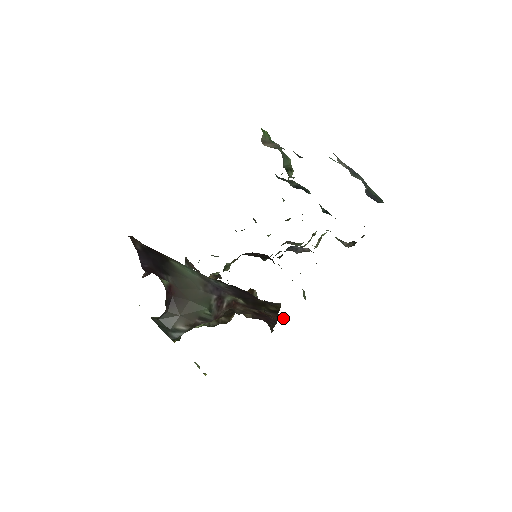
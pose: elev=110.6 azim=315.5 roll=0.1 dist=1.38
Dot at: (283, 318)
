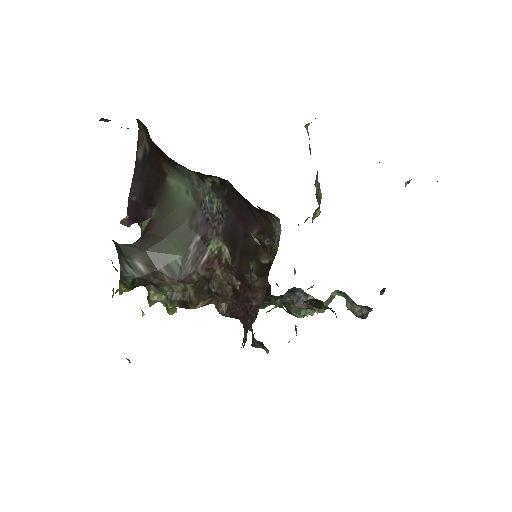
Dot at: (261, 347)
